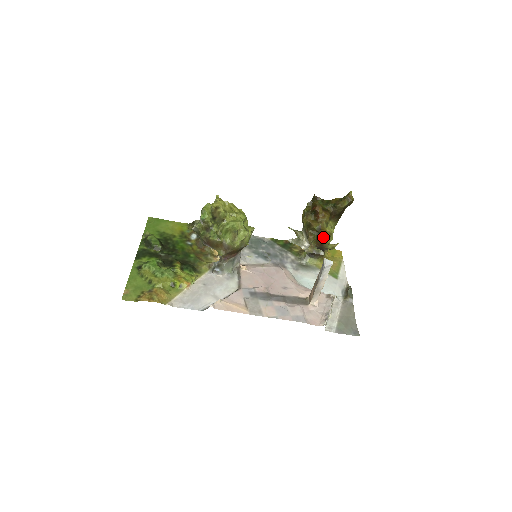
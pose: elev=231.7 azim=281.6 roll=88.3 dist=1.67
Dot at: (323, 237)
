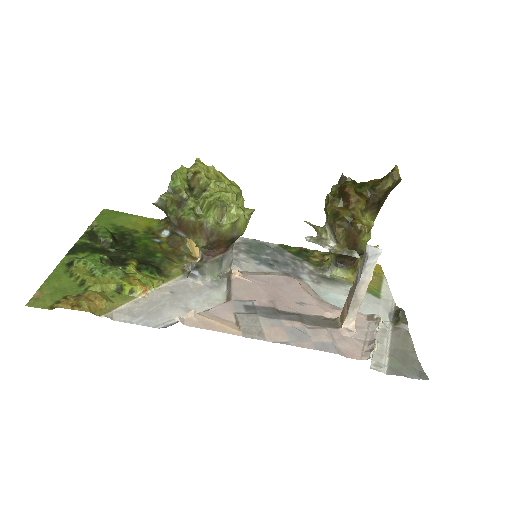
Dot at: (358, 230)
